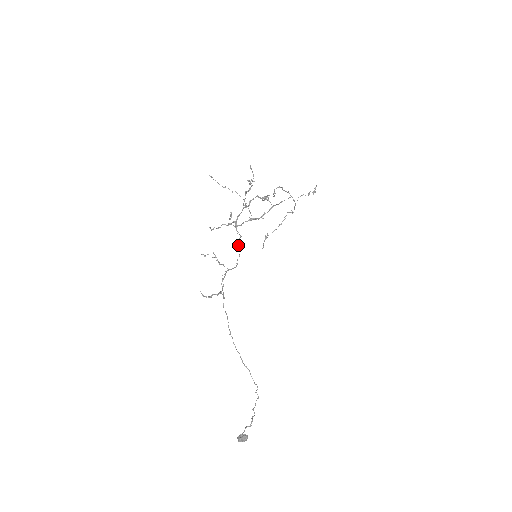
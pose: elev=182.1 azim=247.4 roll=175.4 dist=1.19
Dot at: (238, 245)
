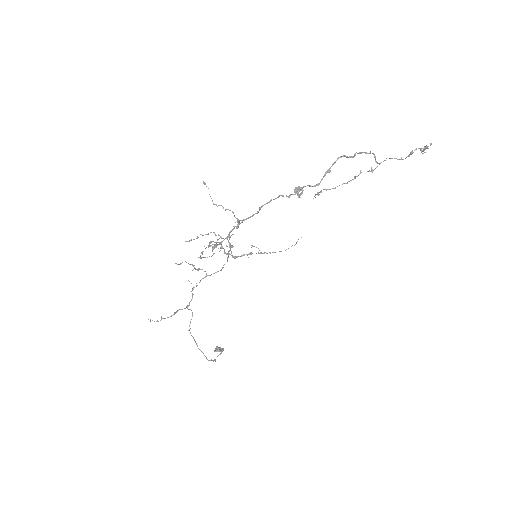
Dot at: occluded
